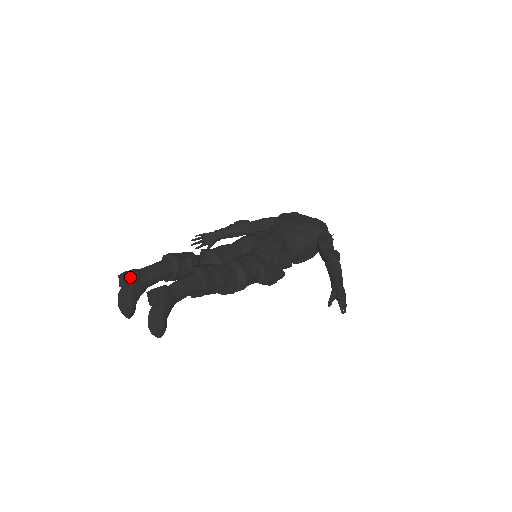
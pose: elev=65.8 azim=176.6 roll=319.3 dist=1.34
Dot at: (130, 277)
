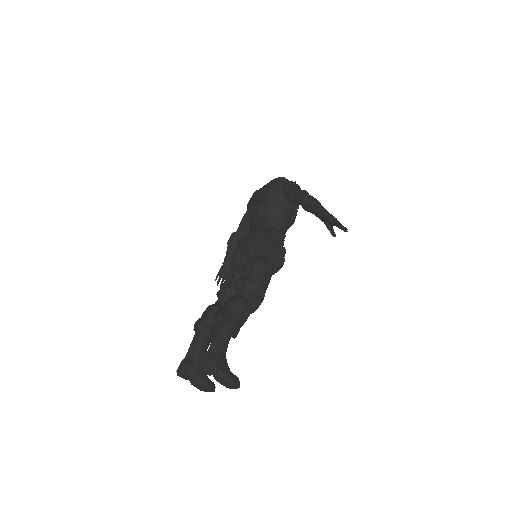
Dot at: (184, 369)
